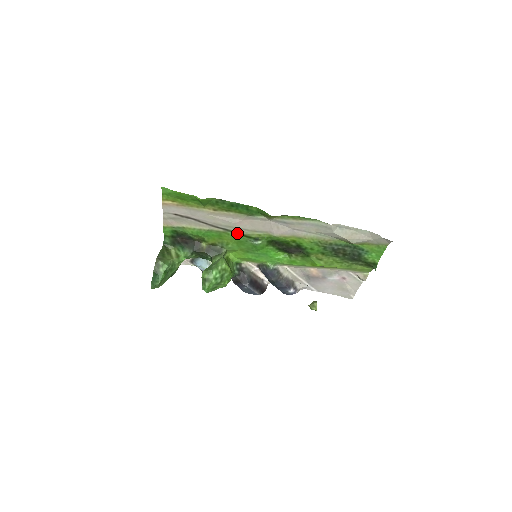
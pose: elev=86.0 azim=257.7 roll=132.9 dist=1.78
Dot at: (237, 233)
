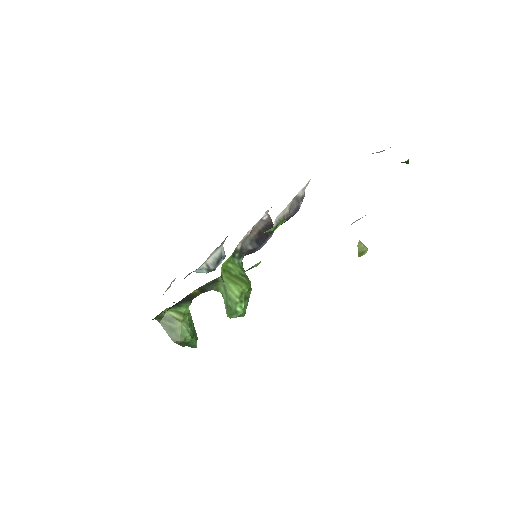
Dot at: occluded
